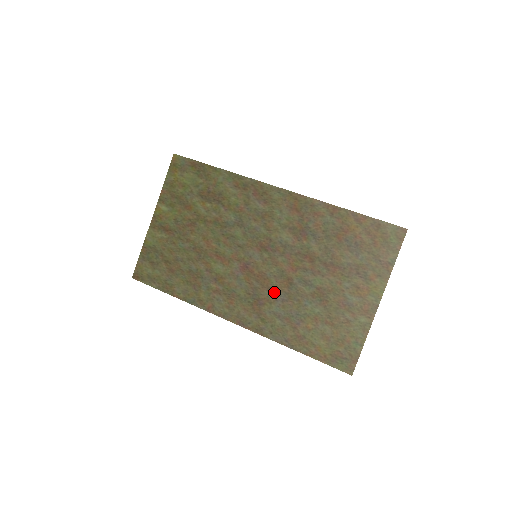
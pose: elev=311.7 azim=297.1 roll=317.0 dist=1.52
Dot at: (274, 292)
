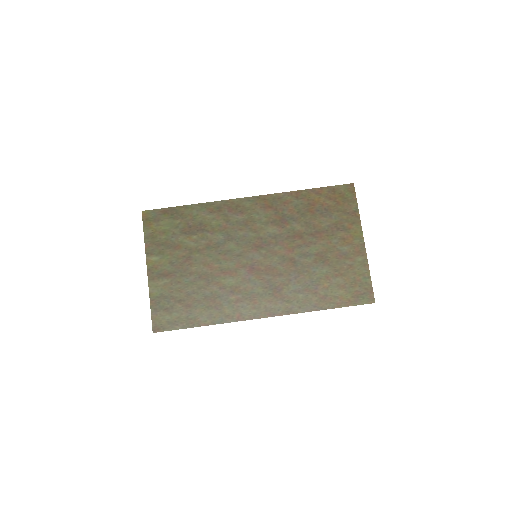
Dot at: (285, 275)
